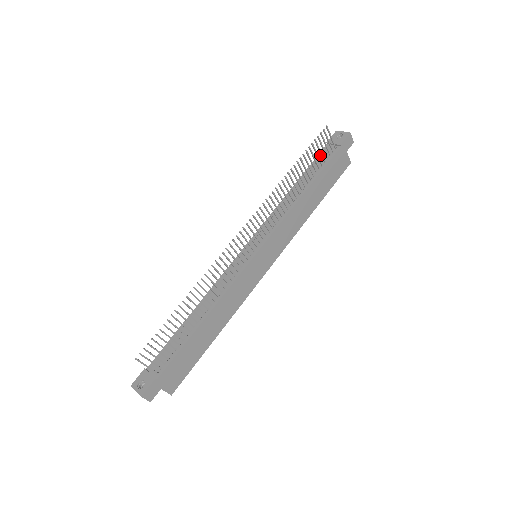
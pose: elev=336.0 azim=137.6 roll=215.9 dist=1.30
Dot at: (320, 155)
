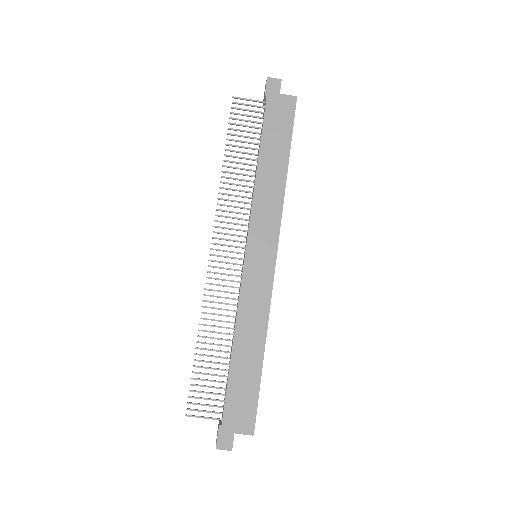
Dot at: occluded
